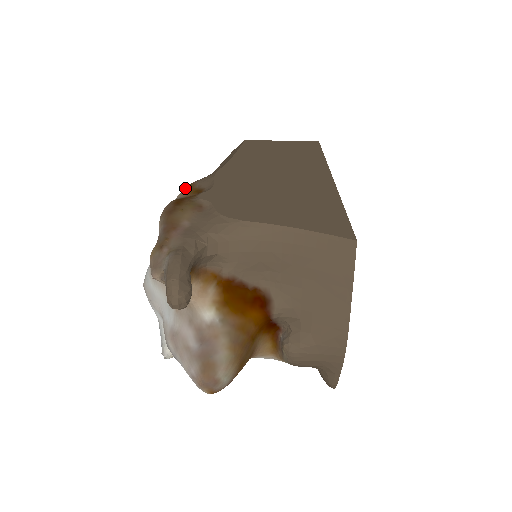
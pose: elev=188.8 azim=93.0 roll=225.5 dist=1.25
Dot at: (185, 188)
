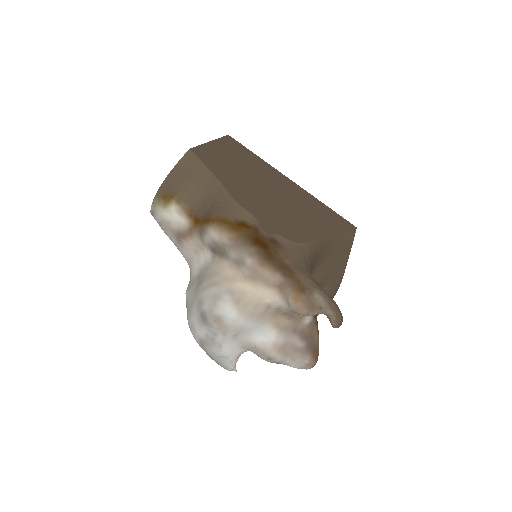
Dot at: (219, 224)
